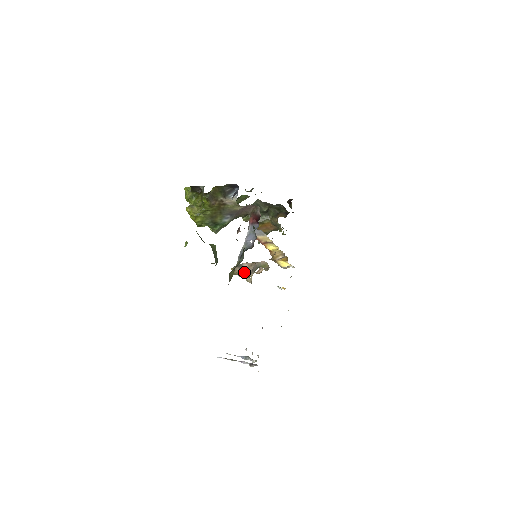
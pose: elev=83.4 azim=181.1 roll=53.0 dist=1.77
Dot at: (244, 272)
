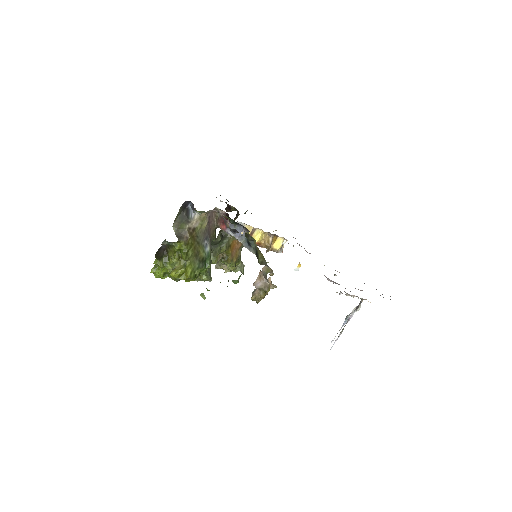
Dot at: (262, 287)
